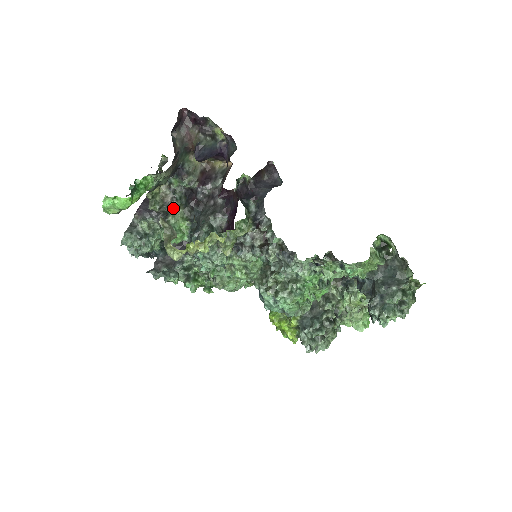
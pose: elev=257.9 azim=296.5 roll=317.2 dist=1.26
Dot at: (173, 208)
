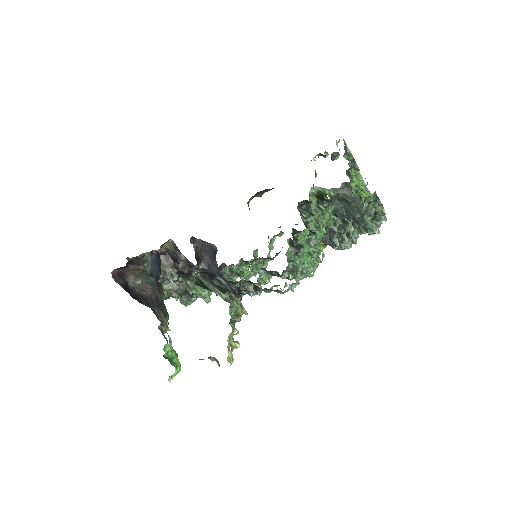
Dot at: (184, 286)
